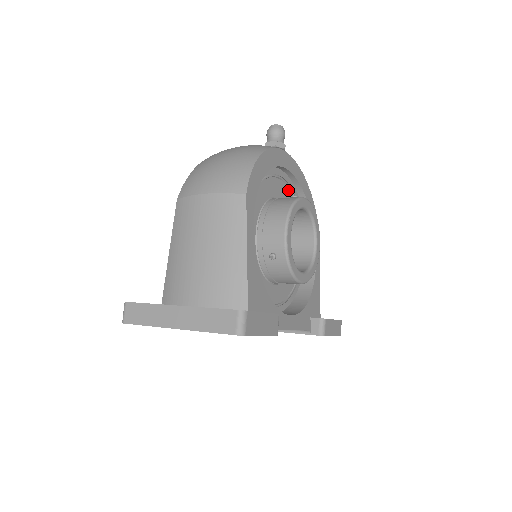
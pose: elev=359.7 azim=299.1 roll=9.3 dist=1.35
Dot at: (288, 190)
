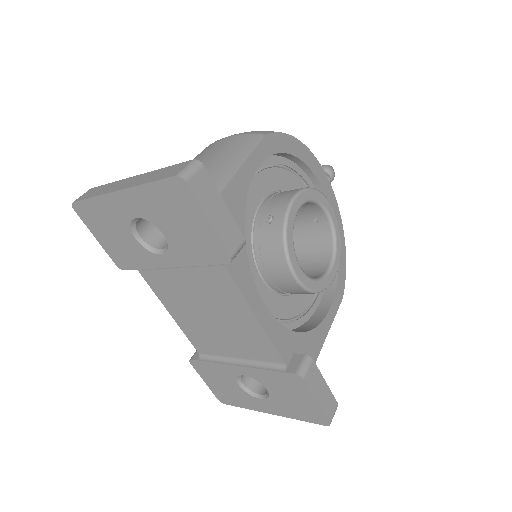
Dot at: occluded
